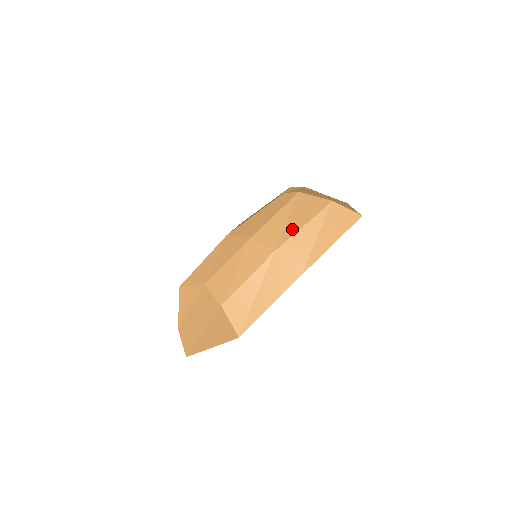
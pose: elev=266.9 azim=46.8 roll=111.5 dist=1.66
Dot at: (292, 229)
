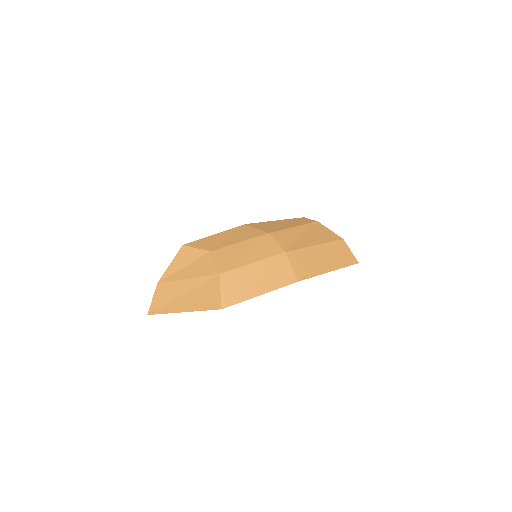
Dot at: (305, 243)
